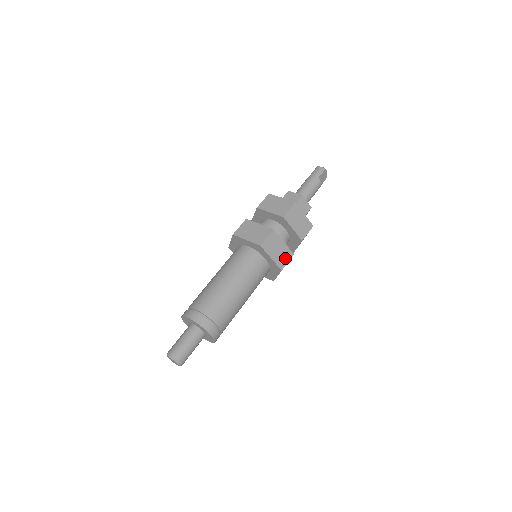
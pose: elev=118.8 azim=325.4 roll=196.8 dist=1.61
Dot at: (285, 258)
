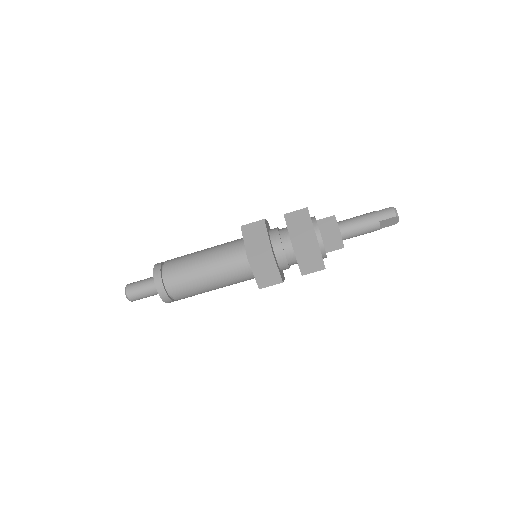
Dot at: (270, 281)
